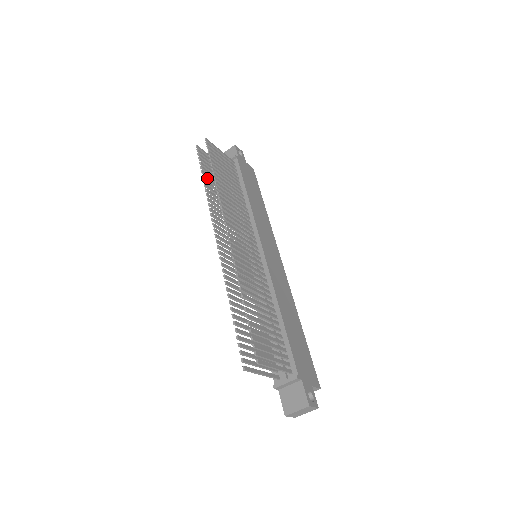
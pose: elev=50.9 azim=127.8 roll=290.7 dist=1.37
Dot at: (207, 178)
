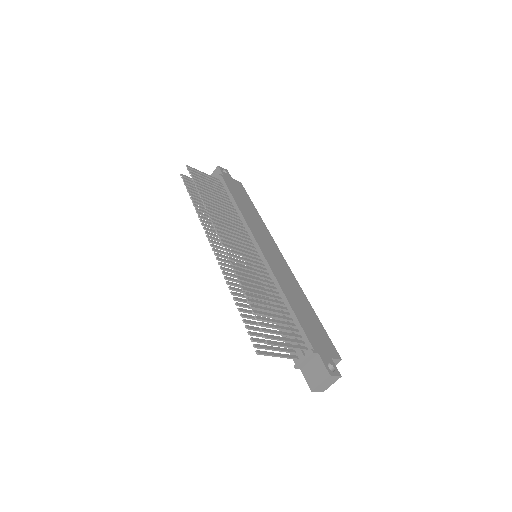
Dot at: (195, 199)
